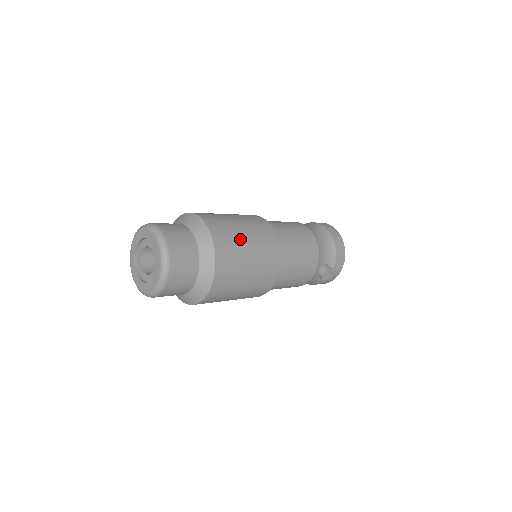
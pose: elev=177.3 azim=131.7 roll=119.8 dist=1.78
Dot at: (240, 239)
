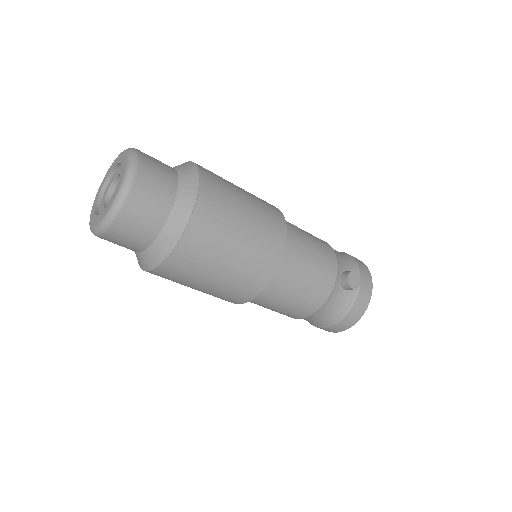
Dot at: (230, 182)
